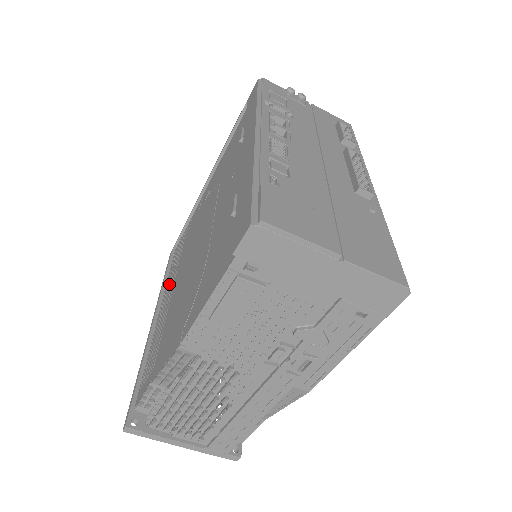
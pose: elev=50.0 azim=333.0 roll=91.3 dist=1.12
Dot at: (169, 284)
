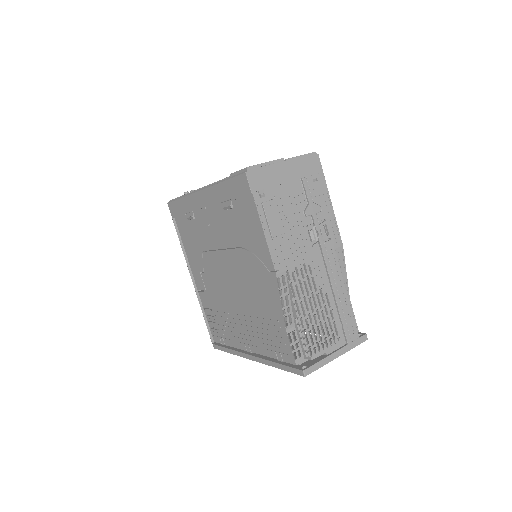
Dot at: occluded
